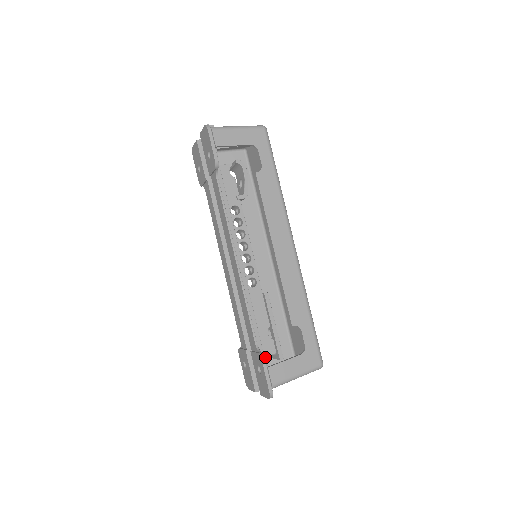
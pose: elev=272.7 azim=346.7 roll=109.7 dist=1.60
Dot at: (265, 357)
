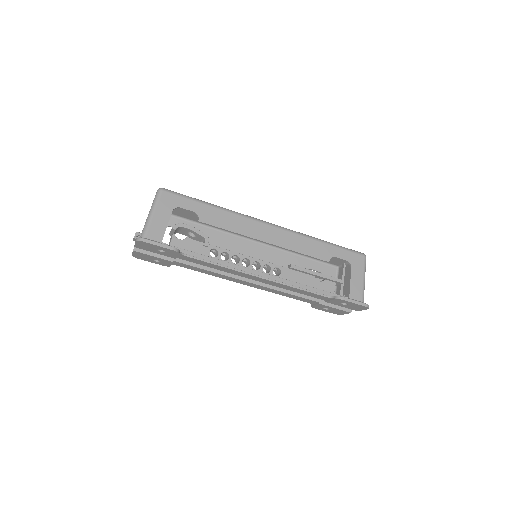
Dot at: occluded
